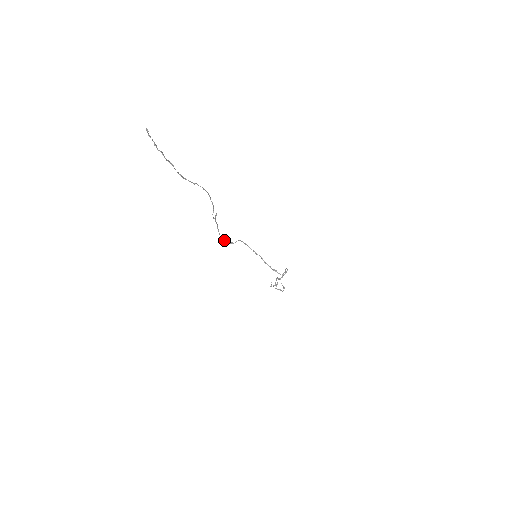
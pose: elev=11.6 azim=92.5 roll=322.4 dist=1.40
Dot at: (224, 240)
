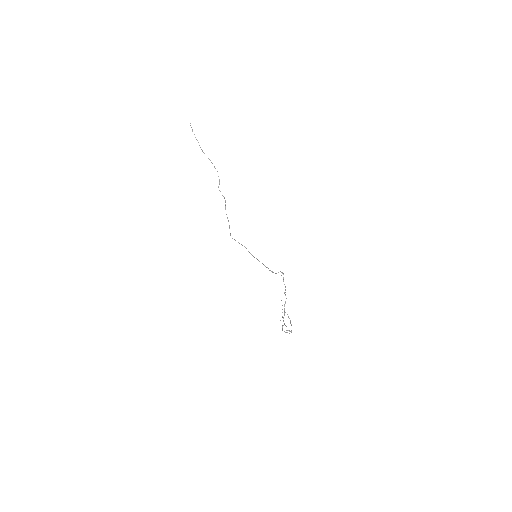
Dot at: occluded
